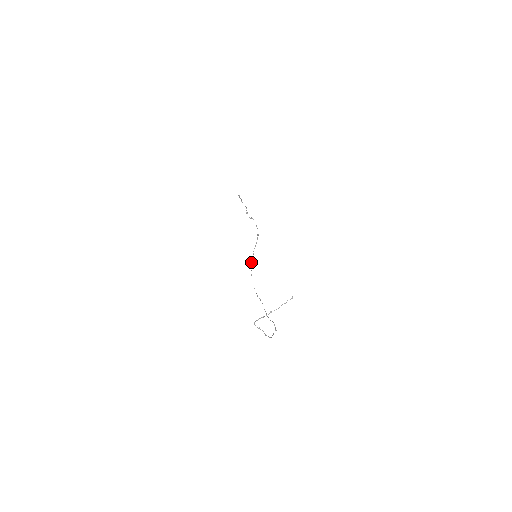
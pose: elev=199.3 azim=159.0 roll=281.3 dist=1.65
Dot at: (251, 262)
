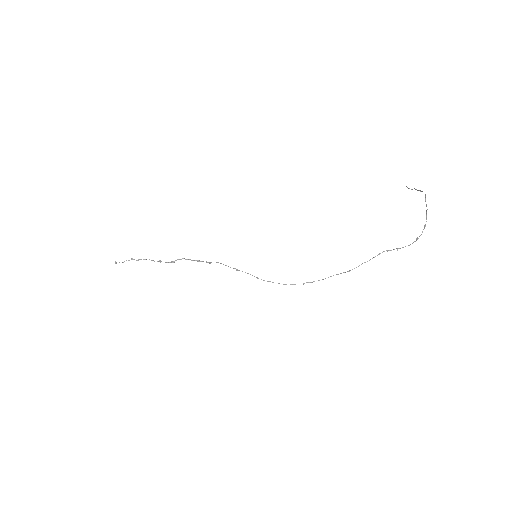
Dot at: (247, 273)
